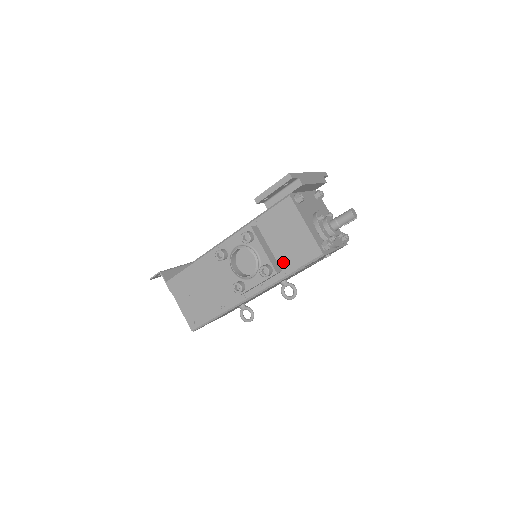
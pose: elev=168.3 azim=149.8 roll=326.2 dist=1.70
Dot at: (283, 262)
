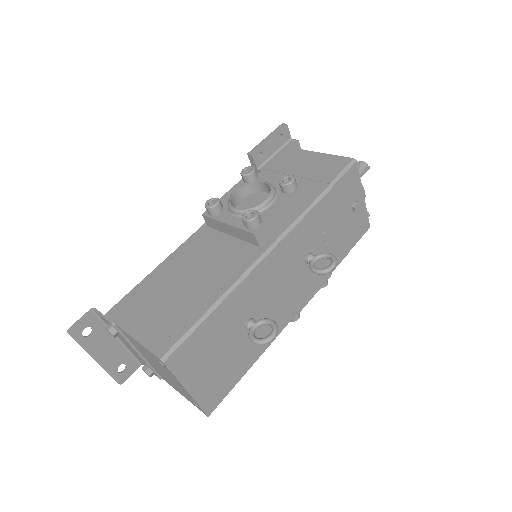
Dot at: occluded
